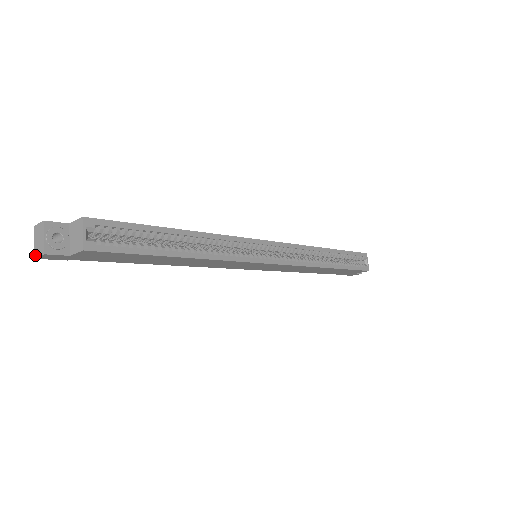
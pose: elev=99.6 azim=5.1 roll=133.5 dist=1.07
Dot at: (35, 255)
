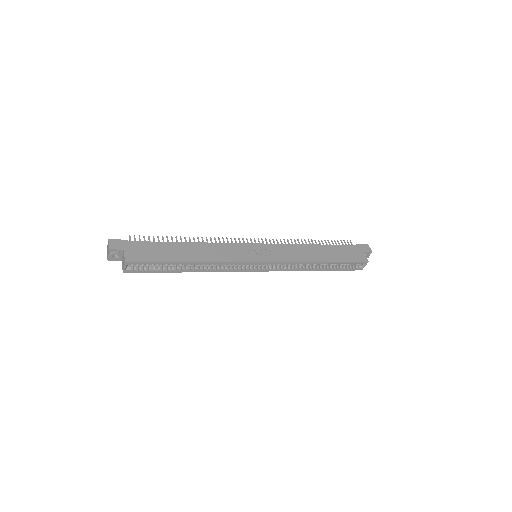
Dot at: (107, 251)
